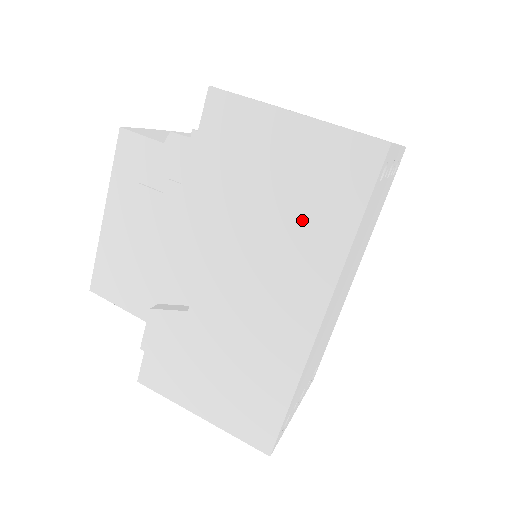
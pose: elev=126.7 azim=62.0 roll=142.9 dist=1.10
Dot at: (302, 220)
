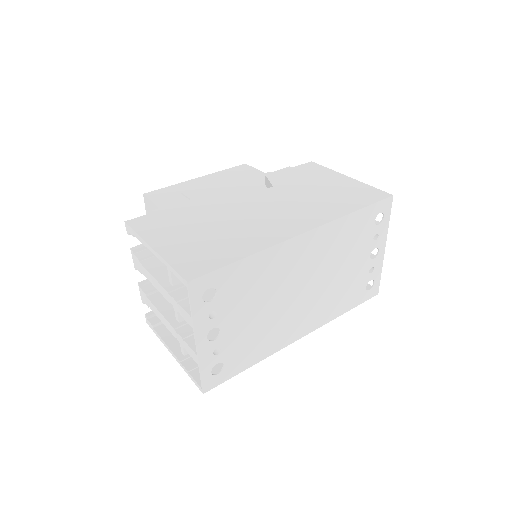
Dot at: (325, 200)
